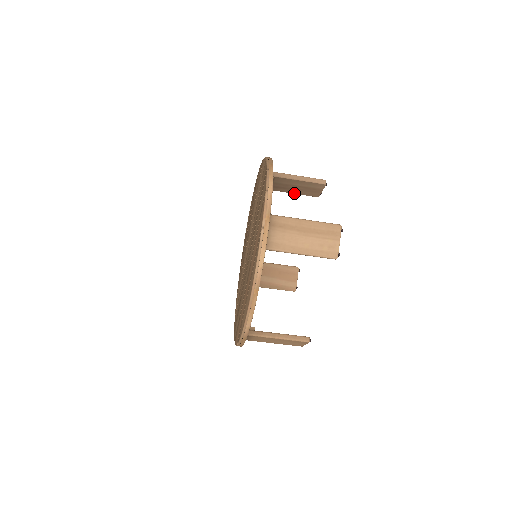
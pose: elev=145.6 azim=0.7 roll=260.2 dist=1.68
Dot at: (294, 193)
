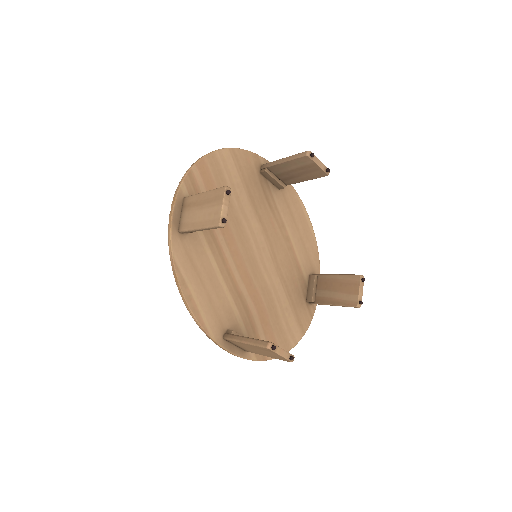
Dot at: (306, 180)
